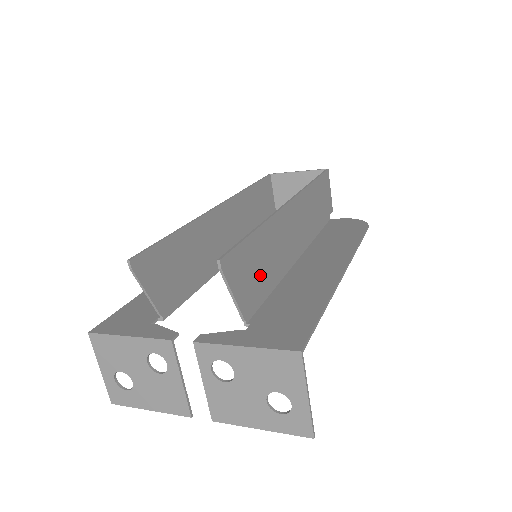
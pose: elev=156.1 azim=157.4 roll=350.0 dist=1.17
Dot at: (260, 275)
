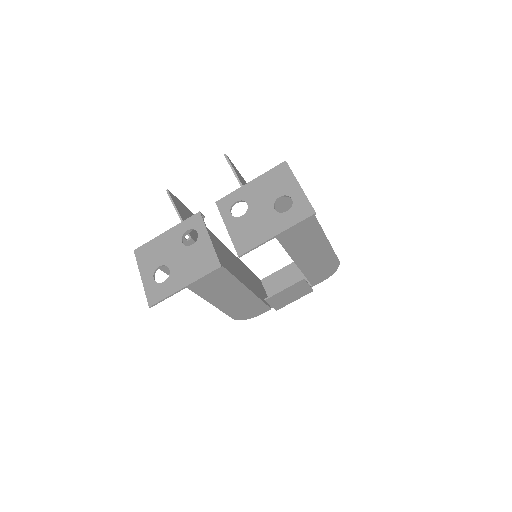
Dot at: occluded
